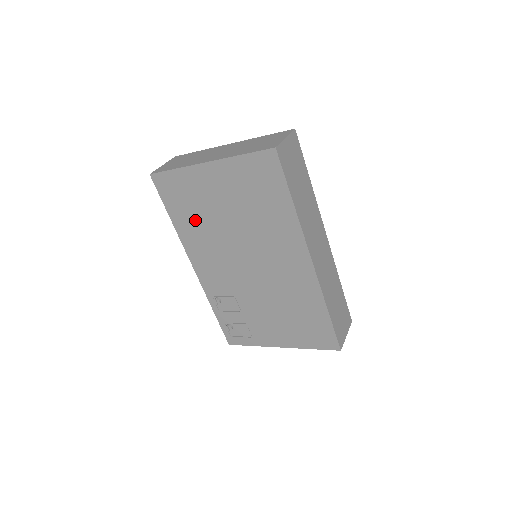
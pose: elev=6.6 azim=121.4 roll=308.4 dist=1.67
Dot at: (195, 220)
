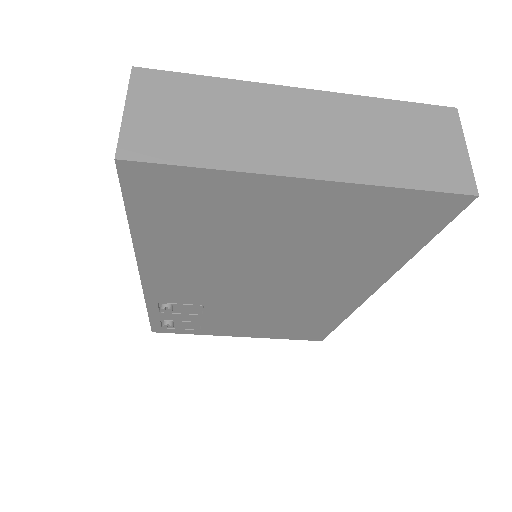
Dot at: (195, 238)
